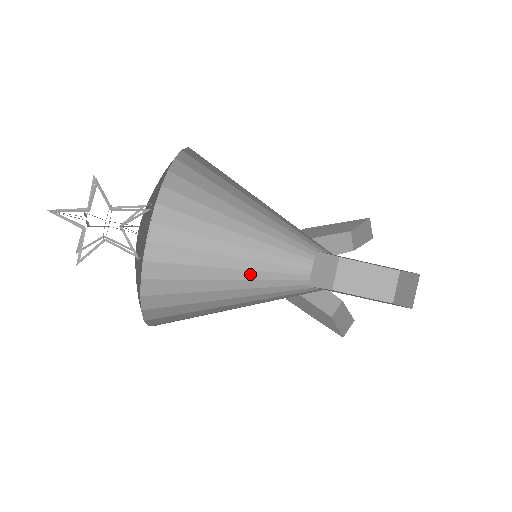
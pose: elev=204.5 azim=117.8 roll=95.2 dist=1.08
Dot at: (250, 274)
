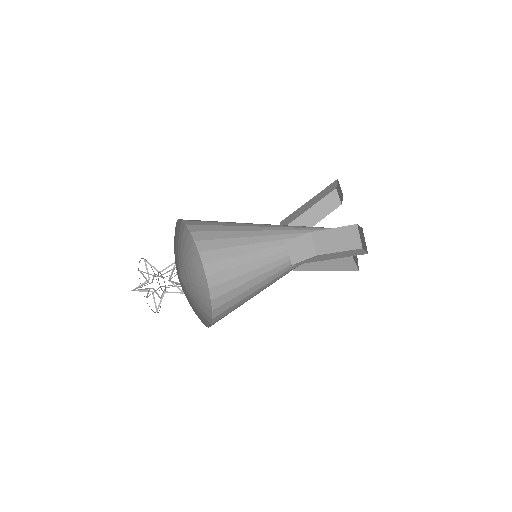
Dot at: occluded
